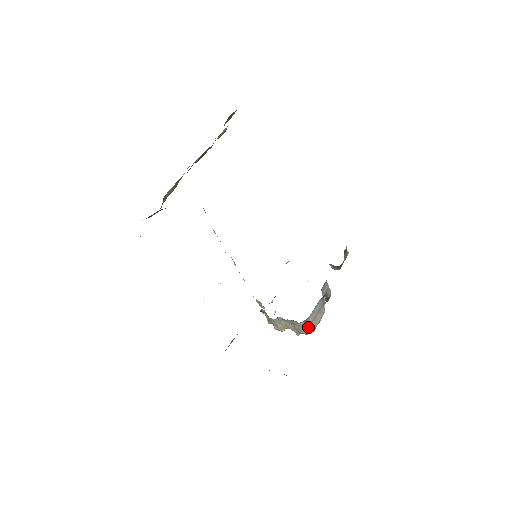
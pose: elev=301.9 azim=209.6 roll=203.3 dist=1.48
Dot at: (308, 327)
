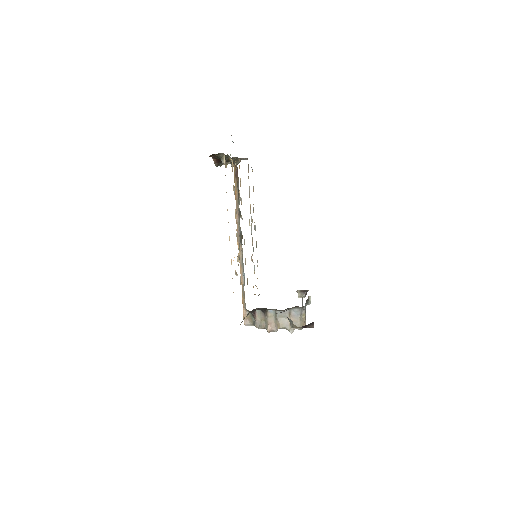
Dot at: (303, 319)
